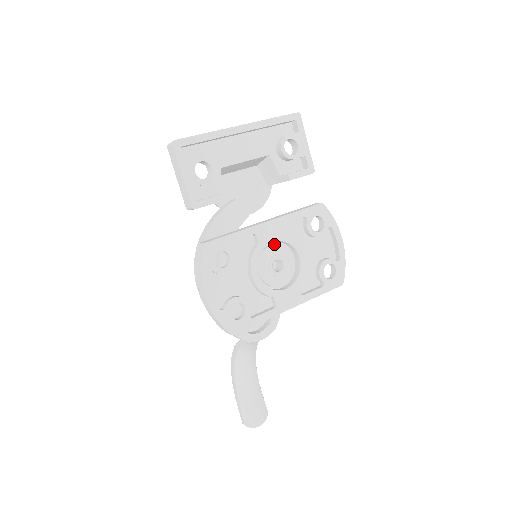
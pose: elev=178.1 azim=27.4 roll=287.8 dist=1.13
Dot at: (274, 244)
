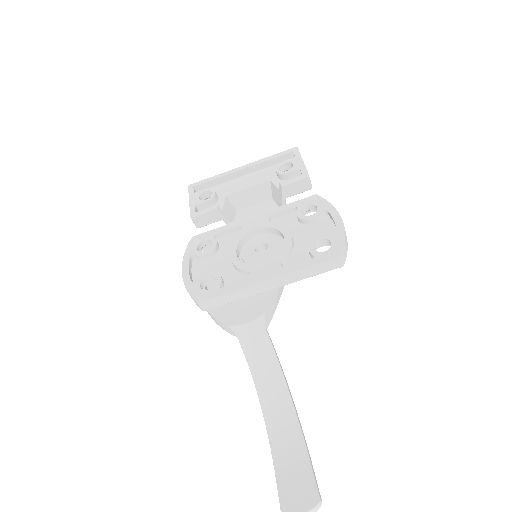
Dot at: (262, 234)
